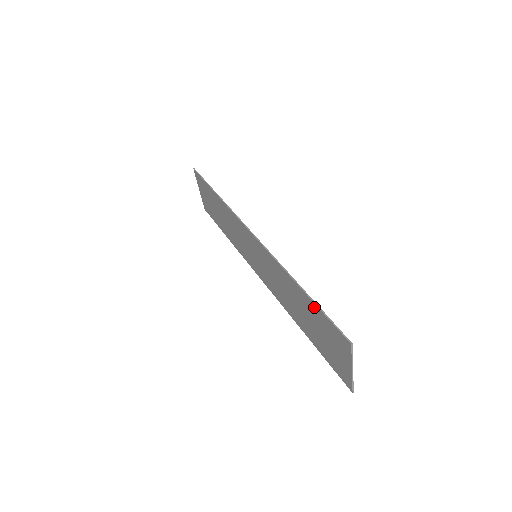
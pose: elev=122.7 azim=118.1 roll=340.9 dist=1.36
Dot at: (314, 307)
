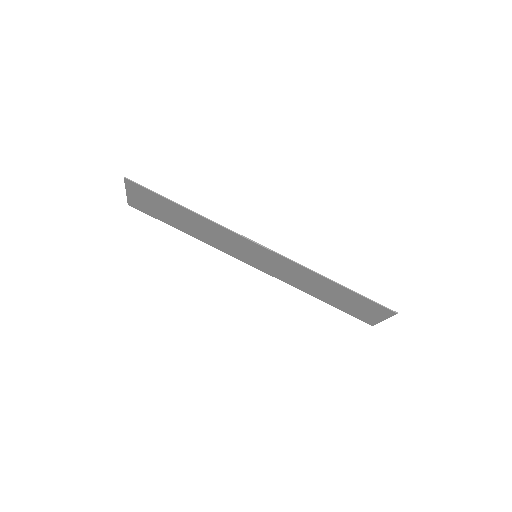
Dot at: (355, 295)
